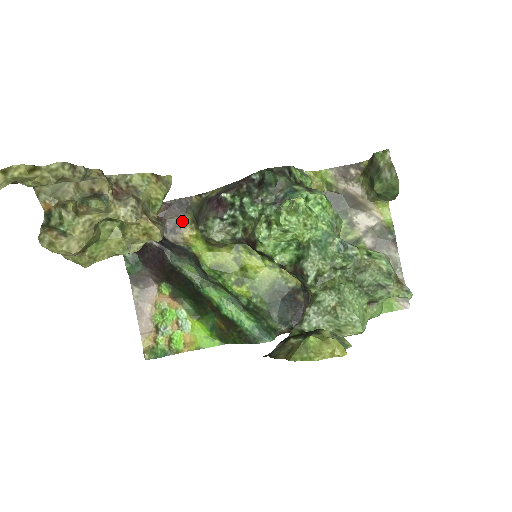
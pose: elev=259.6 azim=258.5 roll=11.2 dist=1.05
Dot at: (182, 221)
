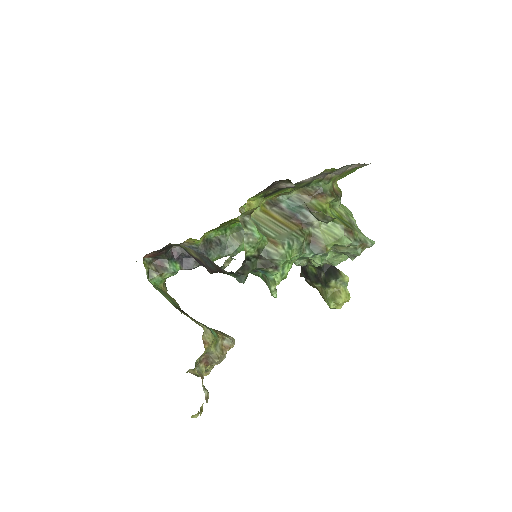
Dot at: occluded
